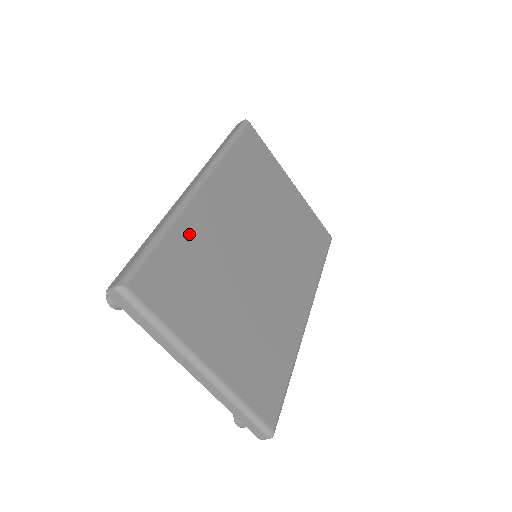
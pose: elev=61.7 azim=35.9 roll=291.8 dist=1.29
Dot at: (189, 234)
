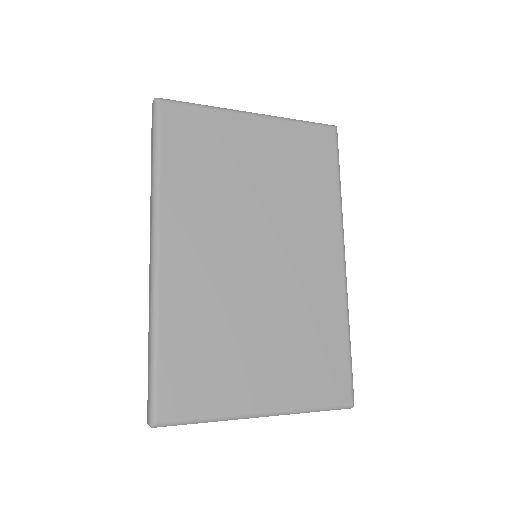
Dot at: (177, 318)
